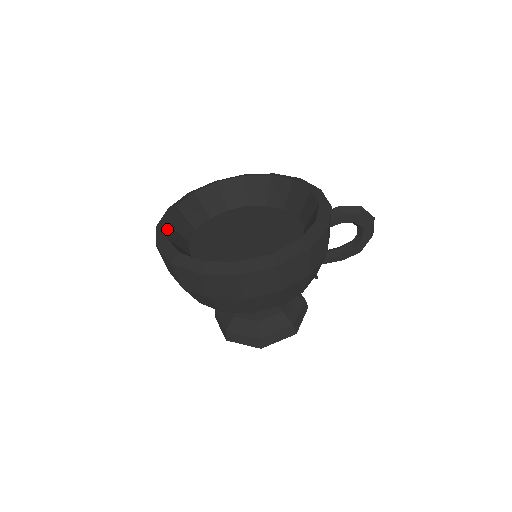
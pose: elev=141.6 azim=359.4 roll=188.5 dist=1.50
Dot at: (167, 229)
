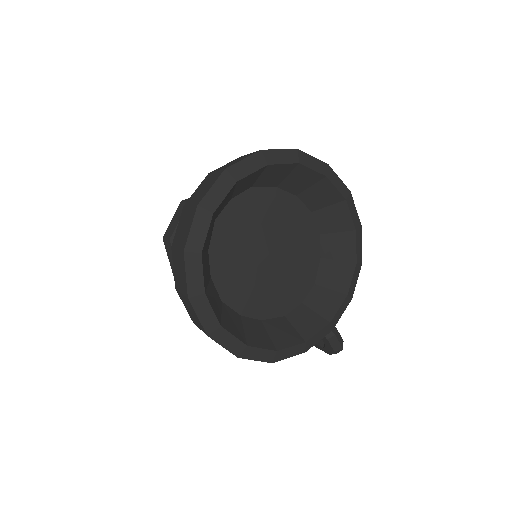
Dot at: (227, 195)
